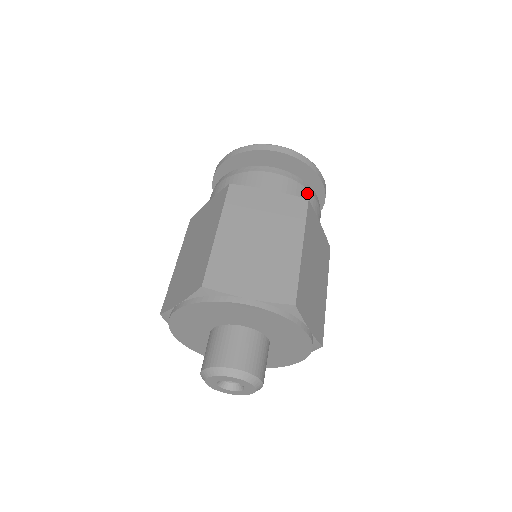
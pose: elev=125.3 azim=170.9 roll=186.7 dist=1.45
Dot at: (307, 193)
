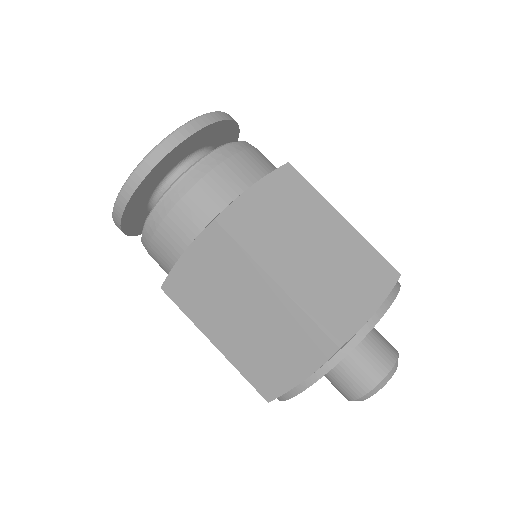
Dot at: (257, 152)
